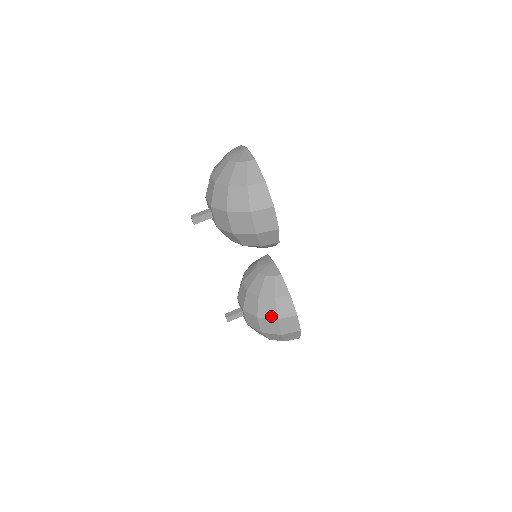
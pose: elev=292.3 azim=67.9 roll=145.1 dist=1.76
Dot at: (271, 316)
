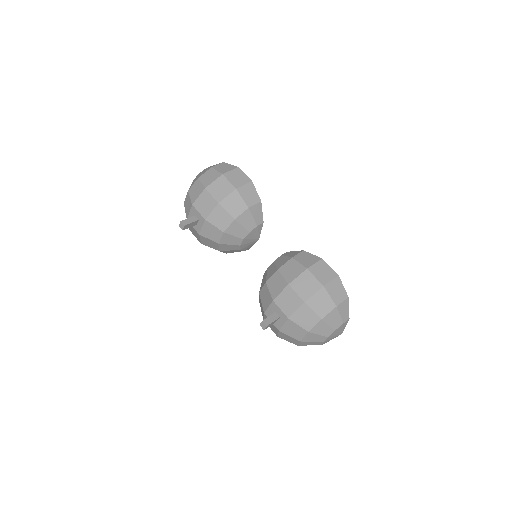
Dot at: (299, 272)
